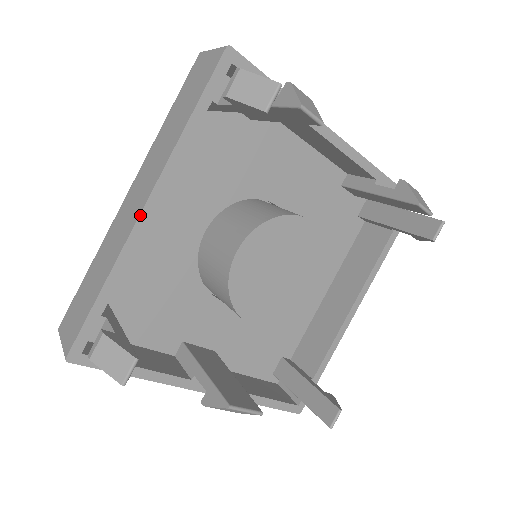
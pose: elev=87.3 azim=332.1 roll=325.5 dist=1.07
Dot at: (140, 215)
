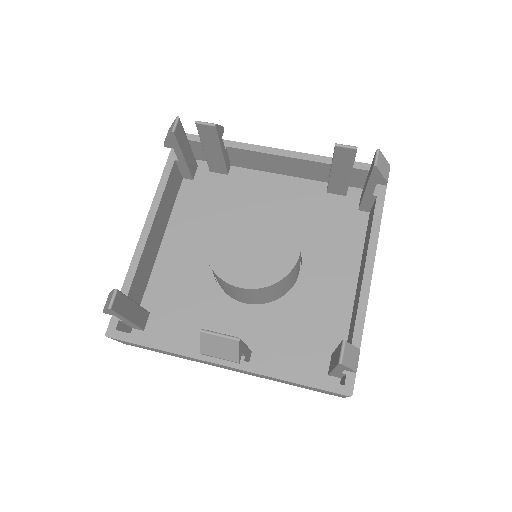
Dot at: (142, 232)
